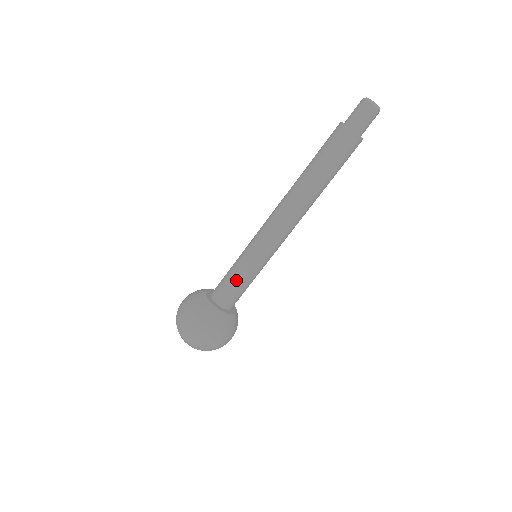
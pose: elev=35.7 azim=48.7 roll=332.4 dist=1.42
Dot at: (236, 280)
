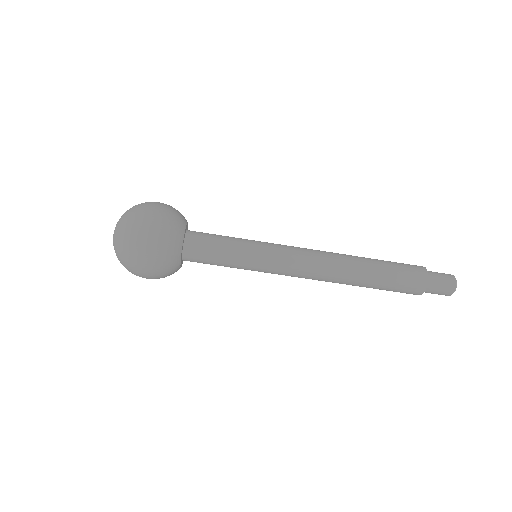
Dot at: (224, 246)
